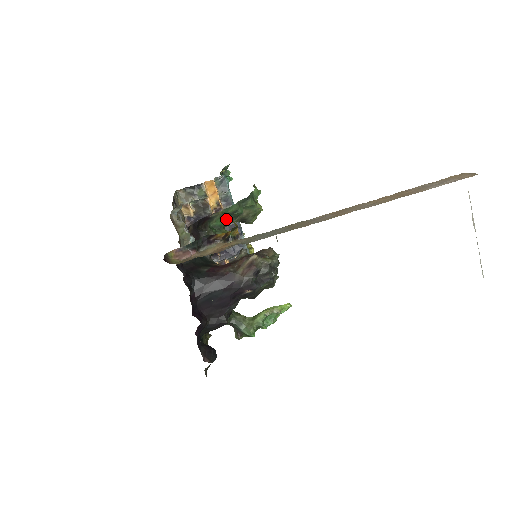
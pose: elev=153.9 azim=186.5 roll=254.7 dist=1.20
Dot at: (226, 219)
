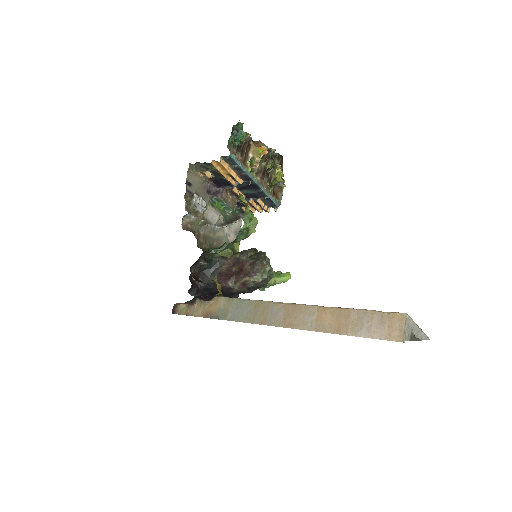
Dot at: occluded
